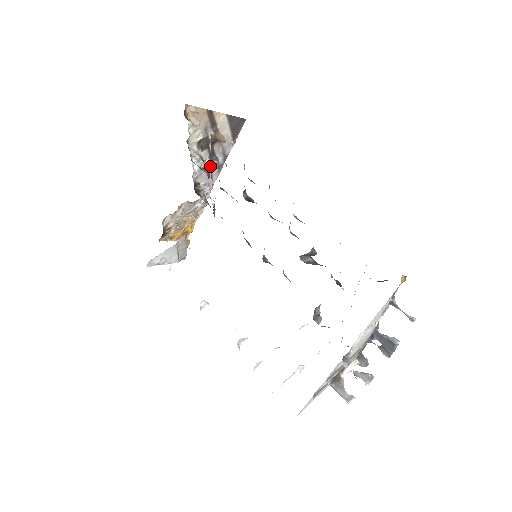
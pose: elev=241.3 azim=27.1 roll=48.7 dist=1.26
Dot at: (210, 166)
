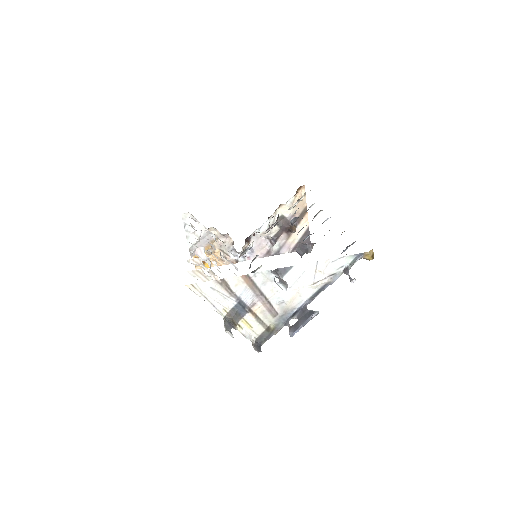
Dot at: (267, 243)
